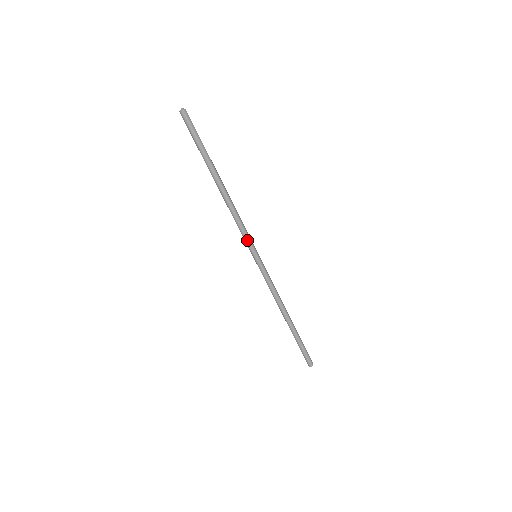
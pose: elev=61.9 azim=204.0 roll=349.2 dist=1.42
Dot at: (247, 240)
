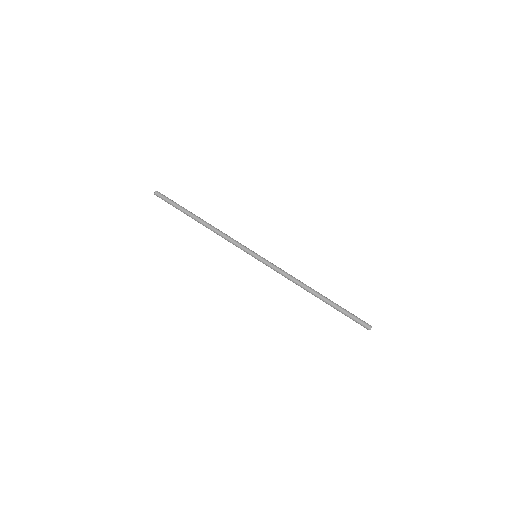
Dot at: (242, 246)
